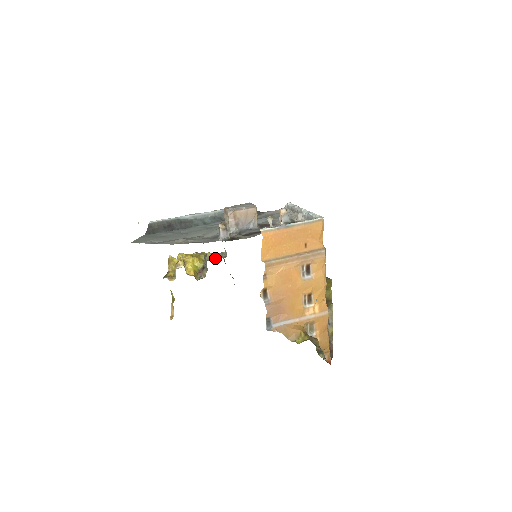
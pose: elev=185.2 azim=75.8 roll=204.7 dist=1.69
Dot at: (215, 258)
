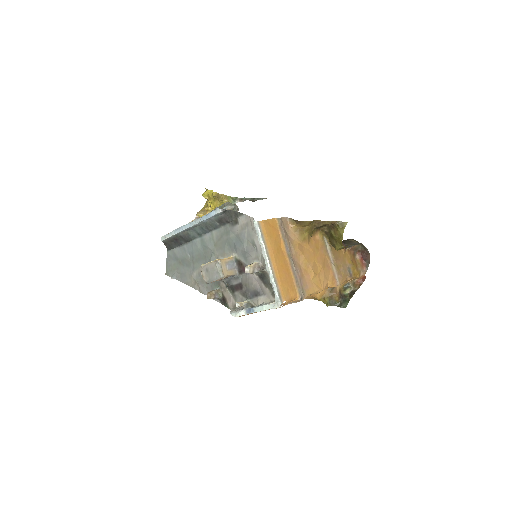
Dot at: occluded
